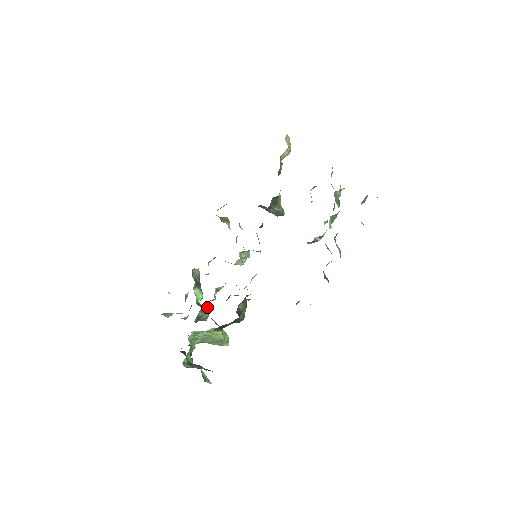
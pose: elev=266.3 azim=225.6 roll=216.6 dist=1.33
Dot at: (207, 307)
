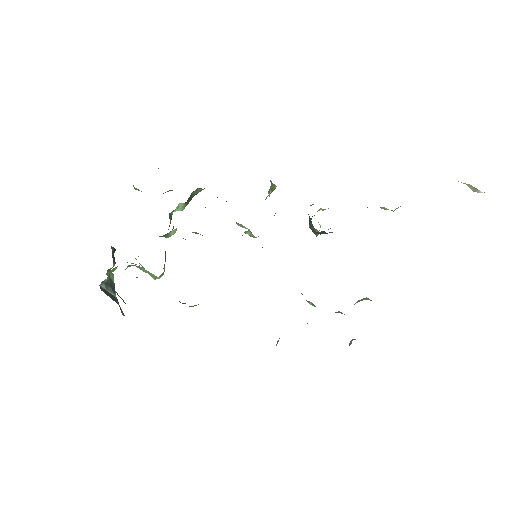
Dot at: (174, 232)
